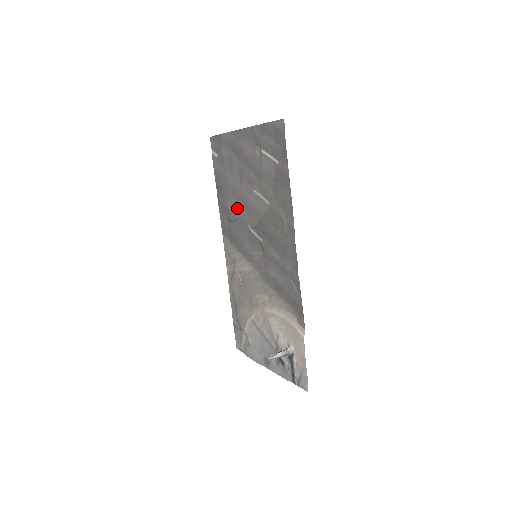
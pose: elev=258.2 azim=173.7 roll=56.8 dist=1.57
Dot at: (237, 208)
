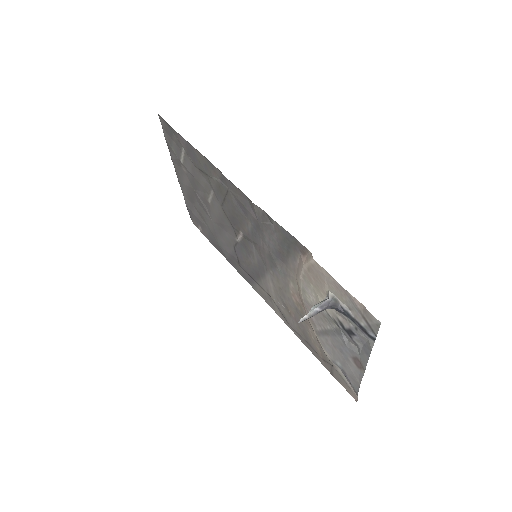
Dot at: (226, 241)
